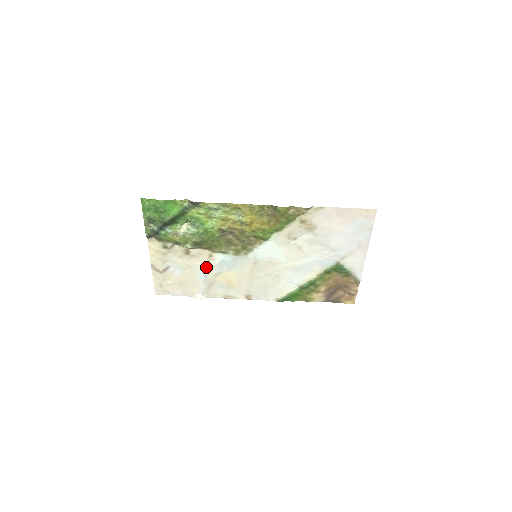
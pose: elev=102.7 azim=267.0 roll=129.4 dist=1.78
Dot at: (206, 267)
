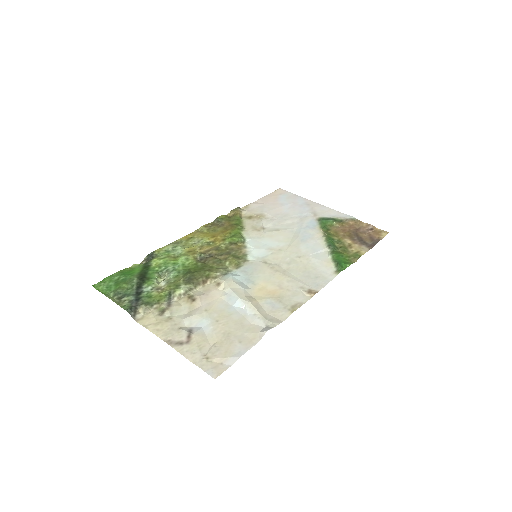
Dot at: (228, 297)
